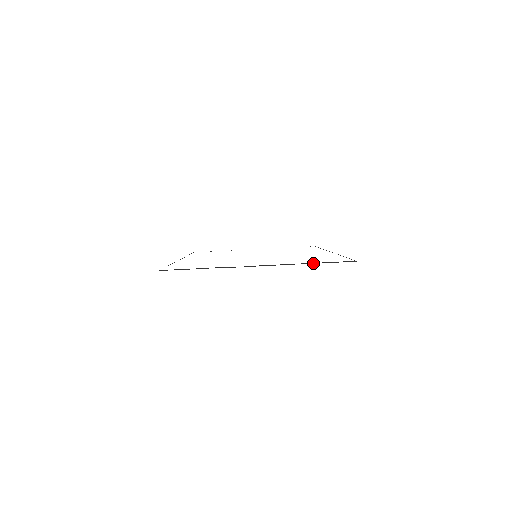
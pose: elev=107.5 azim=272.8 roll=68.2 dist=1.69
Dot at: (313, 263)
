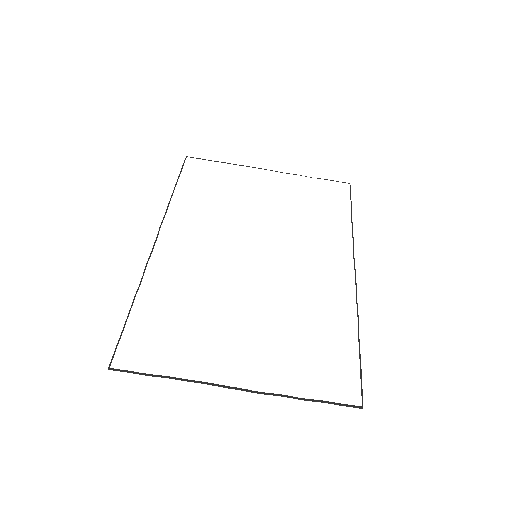
Dot at: occluded
